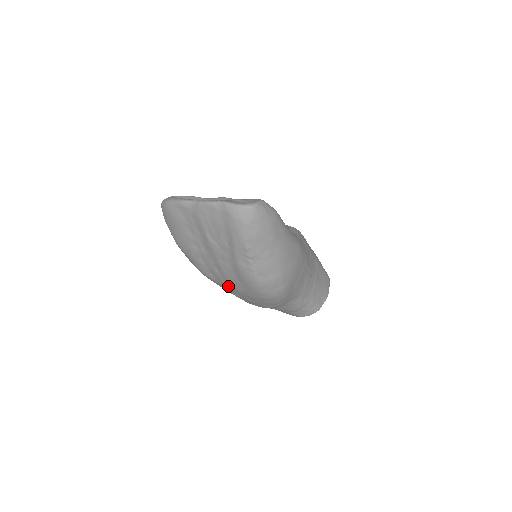
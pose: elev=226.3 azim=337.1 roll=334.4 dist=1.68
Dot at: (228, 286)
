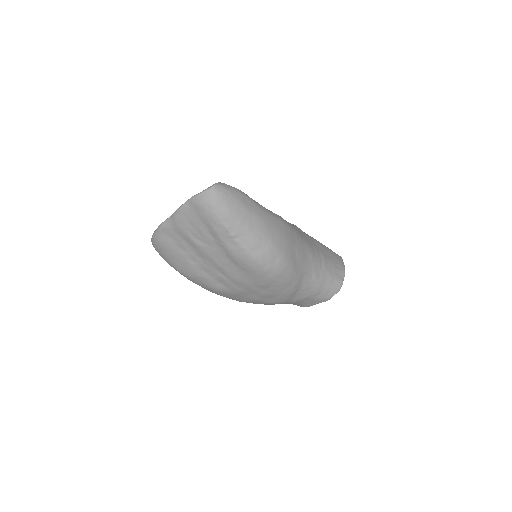
Dot at: (240, 288)
